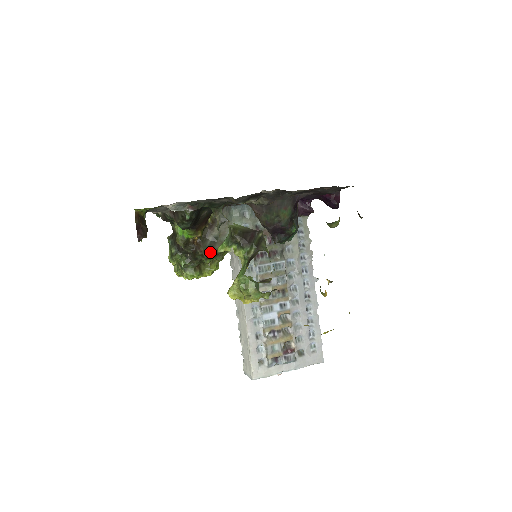
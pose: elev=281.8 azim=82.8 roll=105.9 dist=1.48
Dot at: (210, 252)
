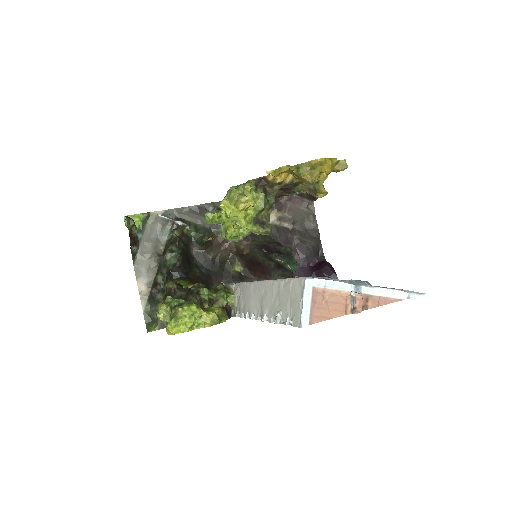
Dot at: (208, 287)
